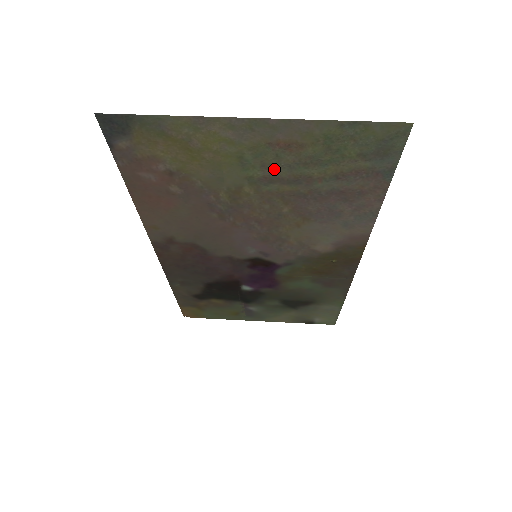
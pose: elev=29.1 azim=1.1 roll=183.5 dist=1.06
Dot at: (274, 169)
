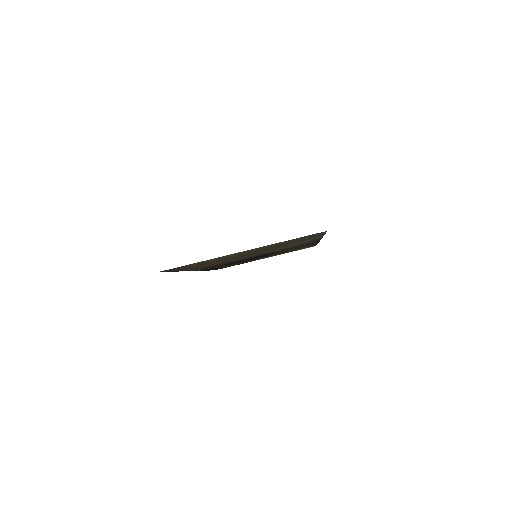
Dot at: (258, 250)
